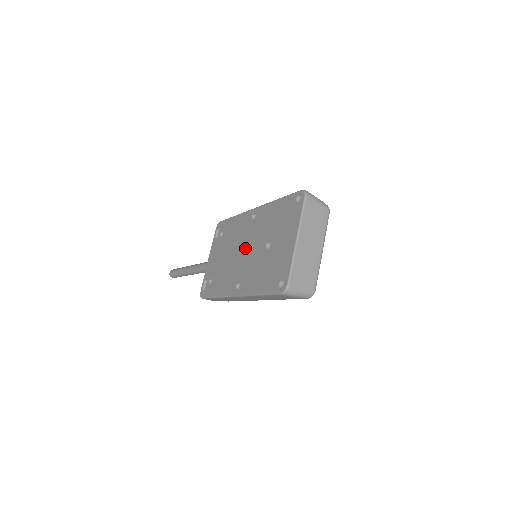
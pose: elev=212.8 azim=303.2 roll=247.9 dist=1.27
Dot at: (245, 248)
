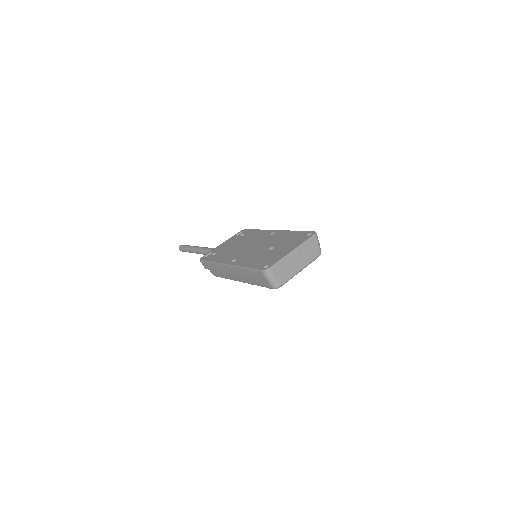
Dot at: (254, 245)
